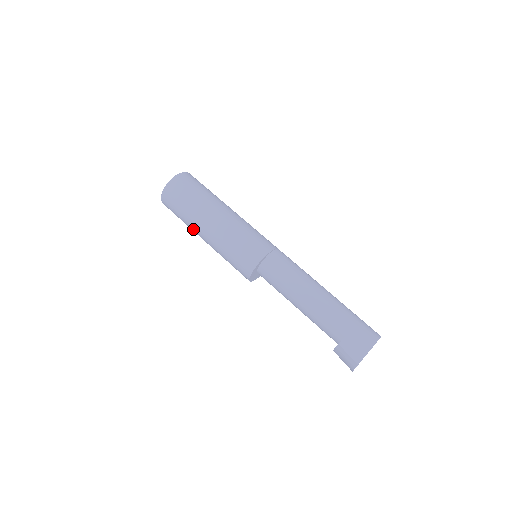
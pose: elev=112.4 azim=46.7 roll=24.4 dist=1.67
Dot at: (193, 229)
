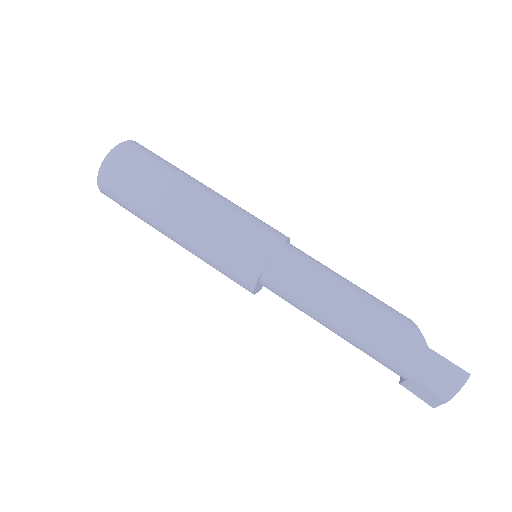
Dot at: occluded
